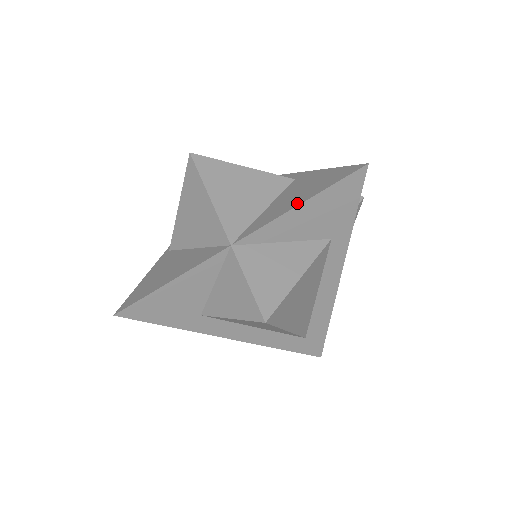
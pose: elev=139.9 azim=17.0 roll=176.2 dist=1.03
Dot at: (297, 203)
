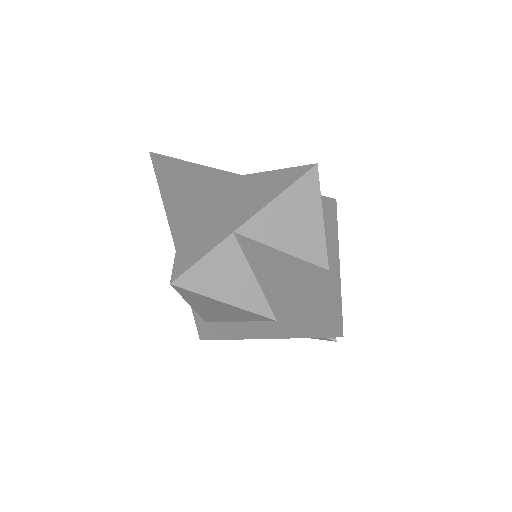
Dot at: (289, 280)
